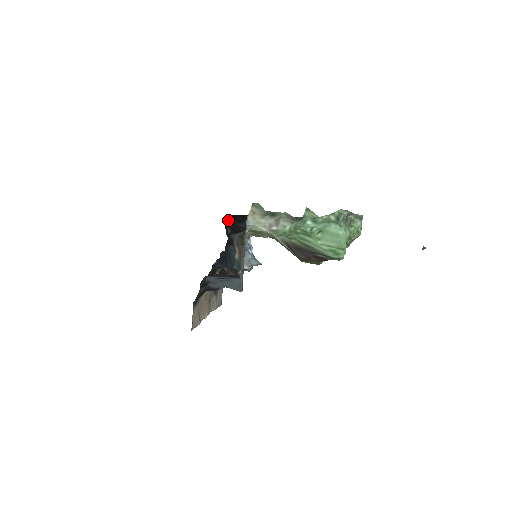
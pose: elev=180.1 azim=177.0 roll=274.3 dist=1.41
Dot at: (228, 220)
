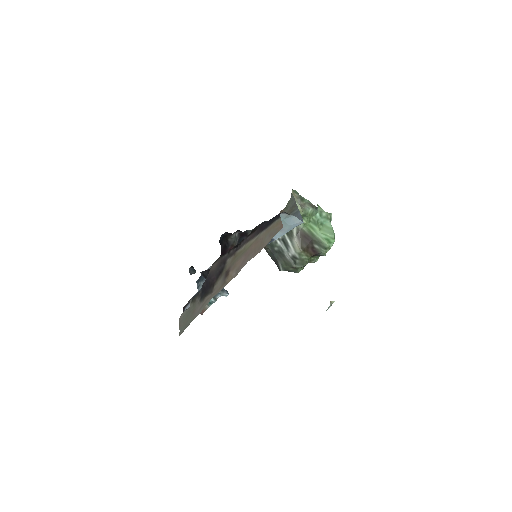
Dot at: (228, 233)
